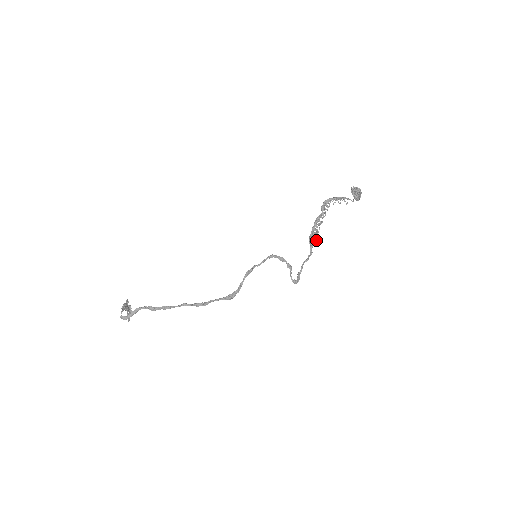
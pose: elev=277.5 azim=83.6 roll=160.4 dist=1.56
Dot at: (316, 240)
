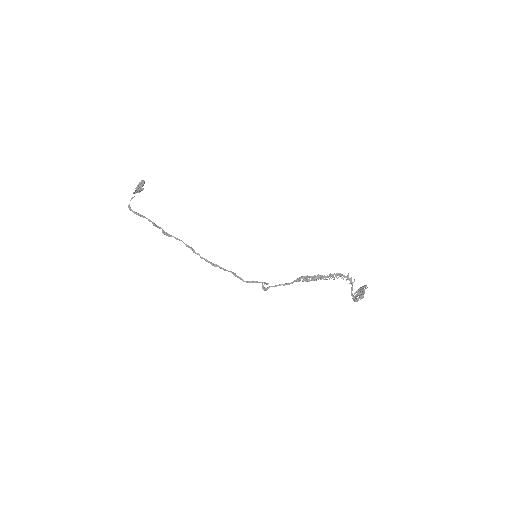
Dot at: occluded
